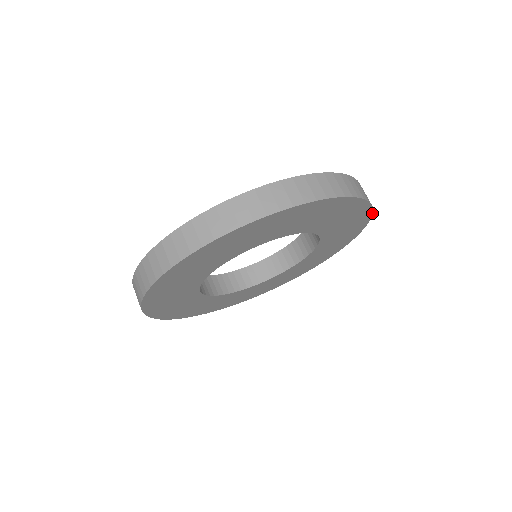
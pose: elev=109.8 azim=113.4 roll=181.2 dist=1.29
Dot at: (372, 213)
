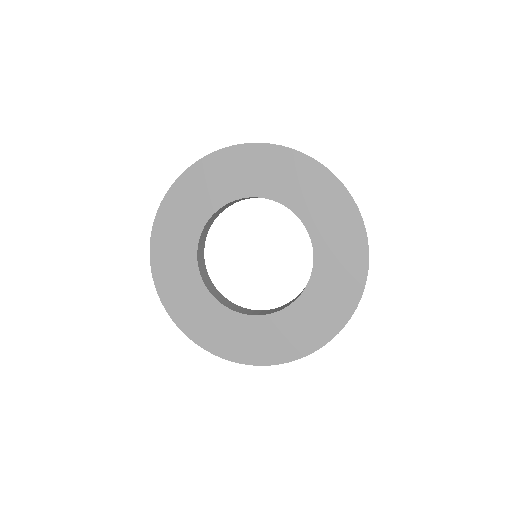
Dot at: occluded
